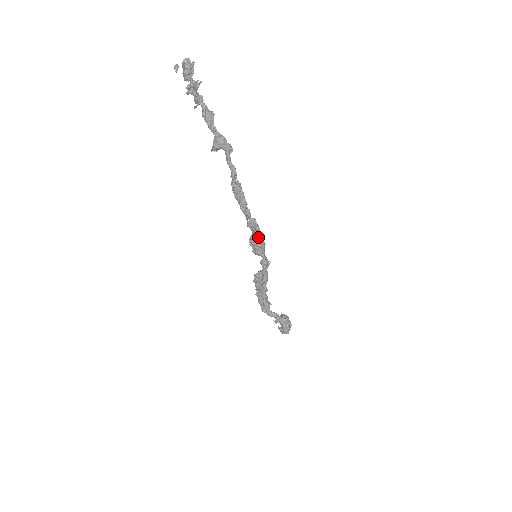
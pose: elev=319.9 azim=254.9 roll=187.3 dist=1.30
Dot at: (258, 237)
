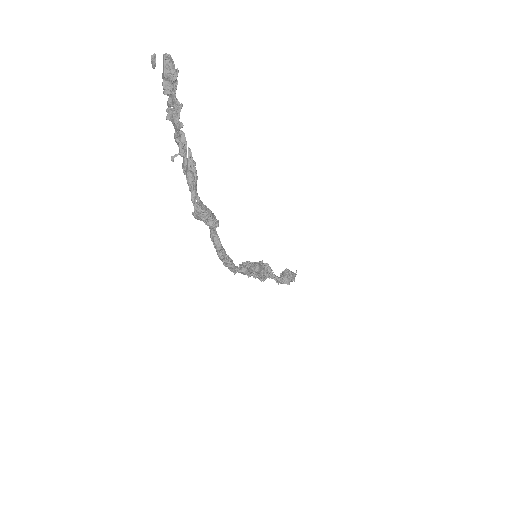
Dot at: (252, 270)
